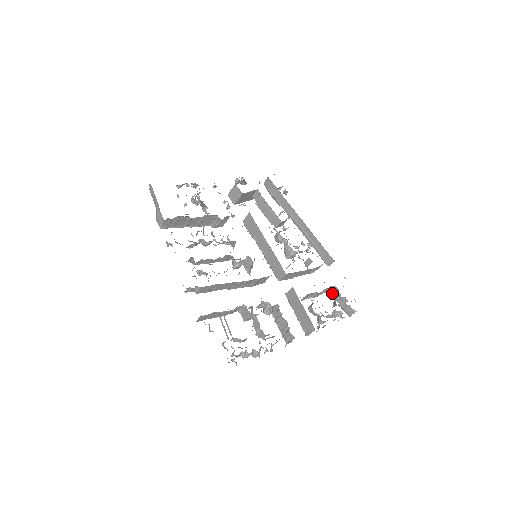
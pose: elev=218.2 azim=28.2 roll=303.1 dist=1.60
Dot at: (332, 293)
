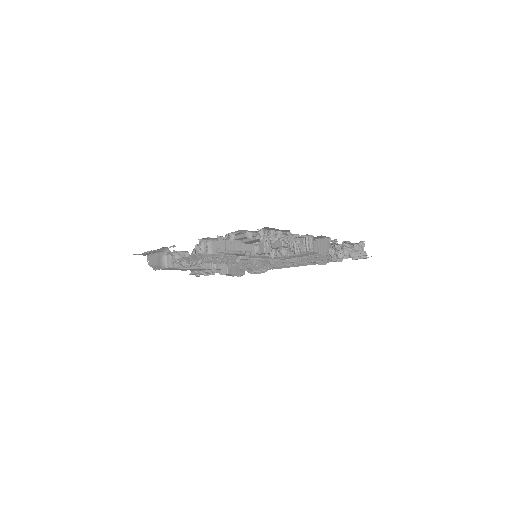
Dot at: occluded
